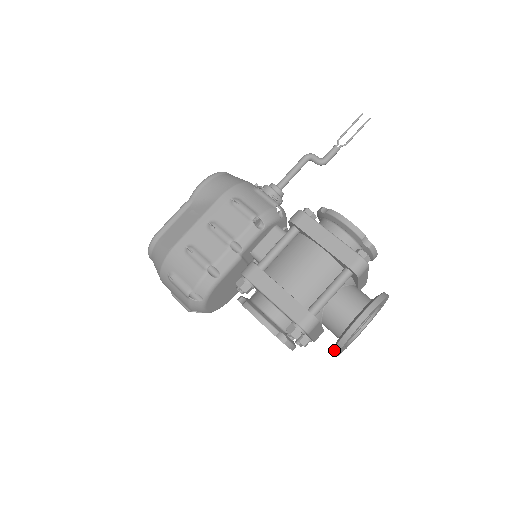
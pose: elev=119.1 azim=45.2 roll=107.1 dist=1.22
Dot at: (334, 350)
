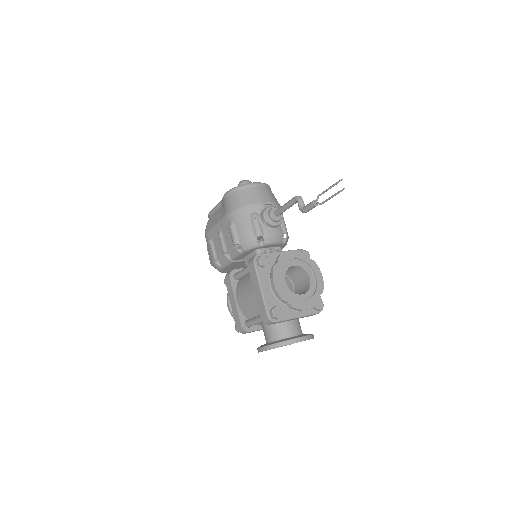
Dot at: occluded
